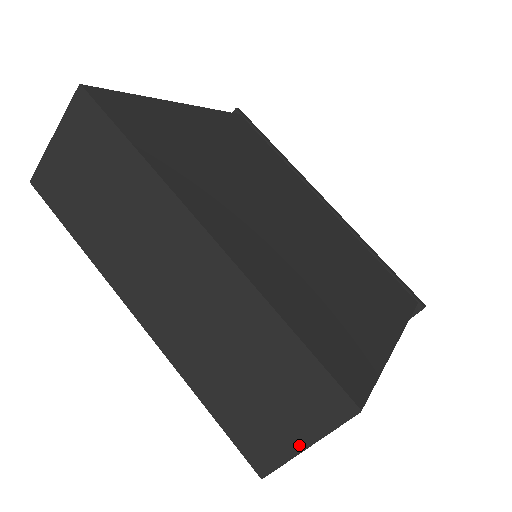
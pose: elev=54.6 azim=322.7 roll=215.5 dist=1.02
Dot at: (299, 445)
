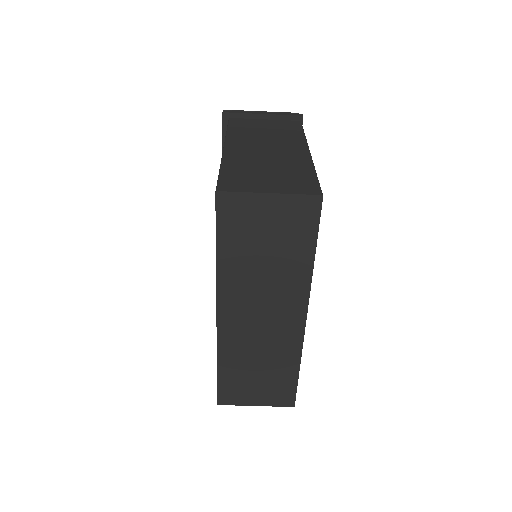
Dot at: (253, 404)
